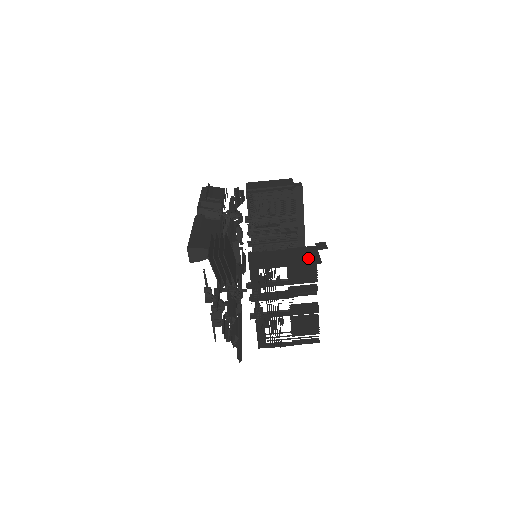
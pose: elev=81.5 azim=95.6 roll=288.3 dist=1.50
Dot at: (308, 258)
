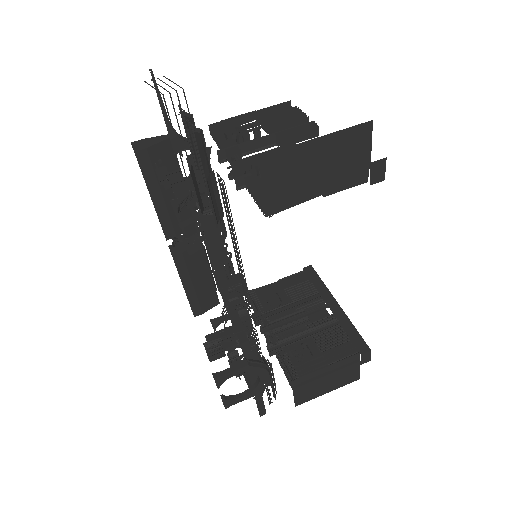
Dot at: occluded
